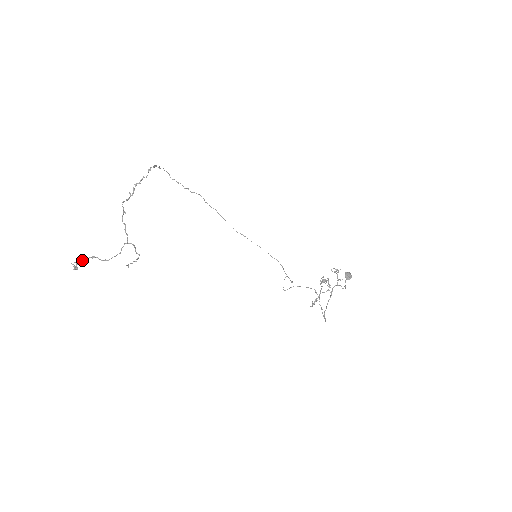
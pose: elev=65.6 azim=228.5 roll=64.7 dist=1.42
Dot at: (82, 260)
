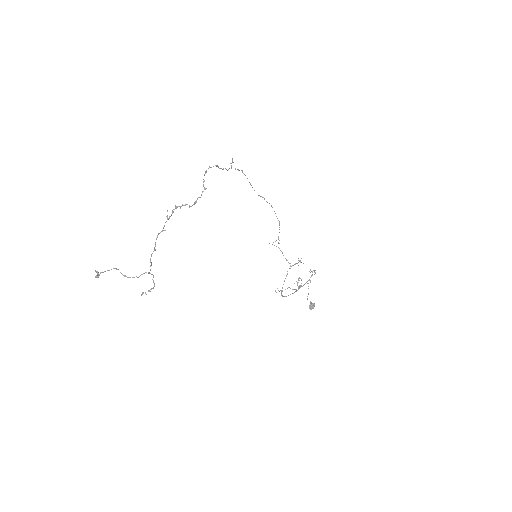
Dot at: (105, 271)
